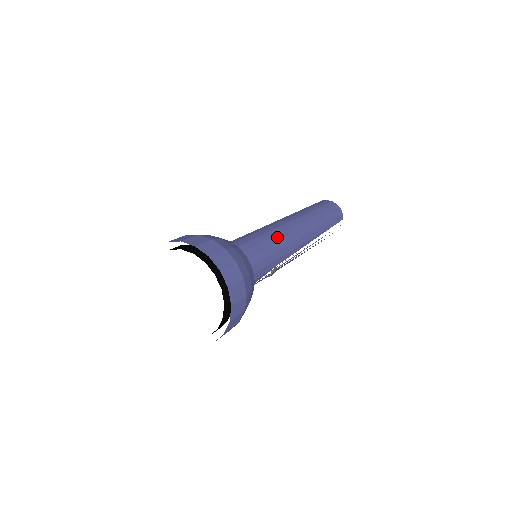
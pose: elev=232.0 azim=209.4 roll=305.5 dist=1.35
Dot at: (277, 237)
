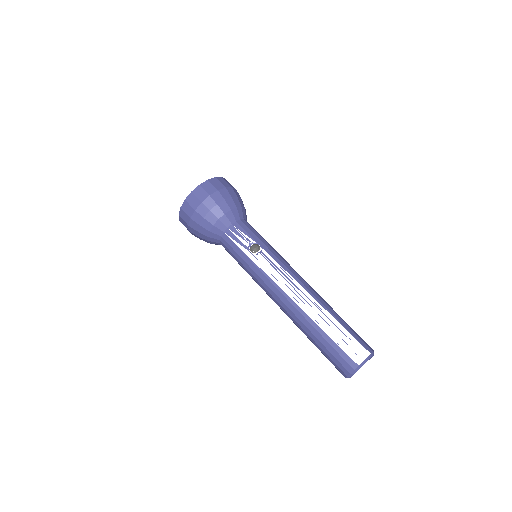
Dot at: occluded
